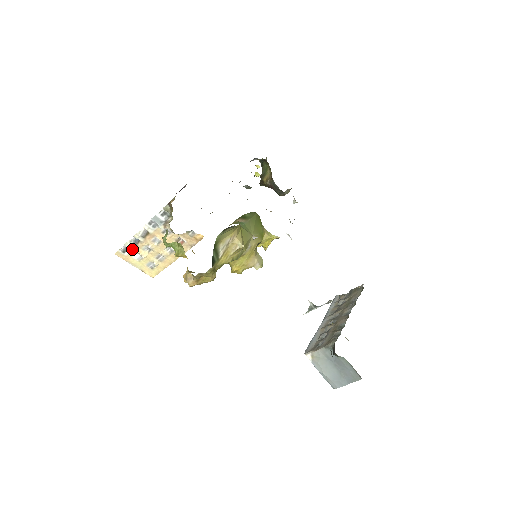
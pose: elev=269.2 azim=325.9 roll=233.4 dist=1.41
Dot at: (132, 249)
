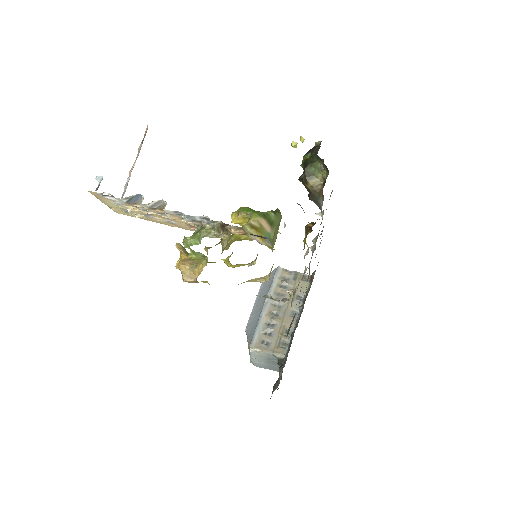
Dot at: (121, 202)
